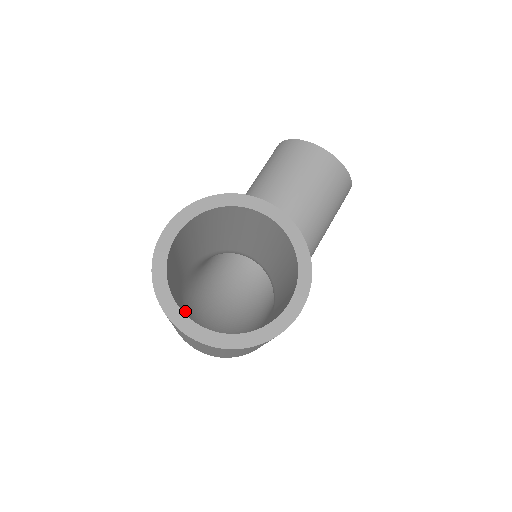
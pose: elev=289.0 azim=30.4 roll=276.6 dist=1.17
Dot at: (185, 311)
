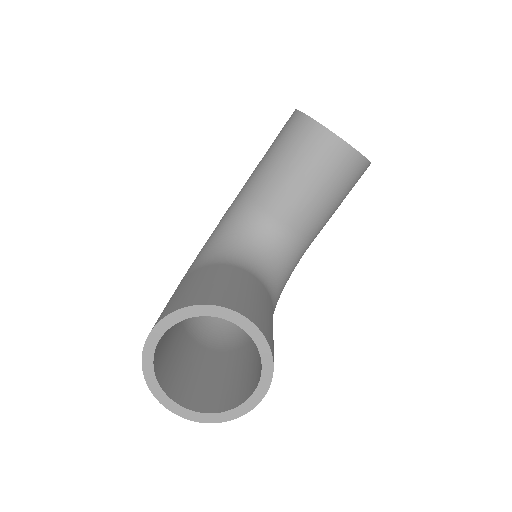
Dot at: occluded
